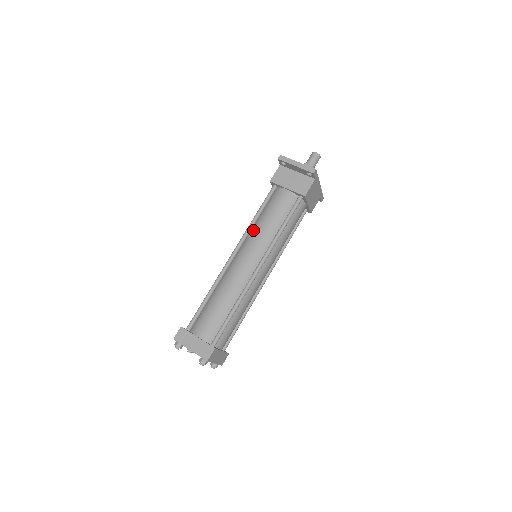
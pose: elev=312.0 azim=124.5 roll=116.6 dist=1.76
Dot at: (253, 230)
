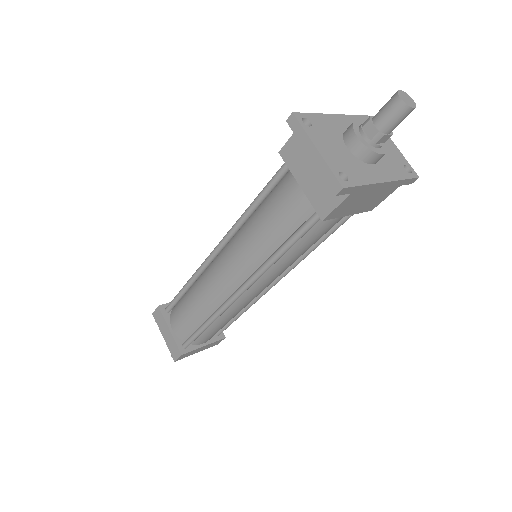
Dot at: (244, 228)
